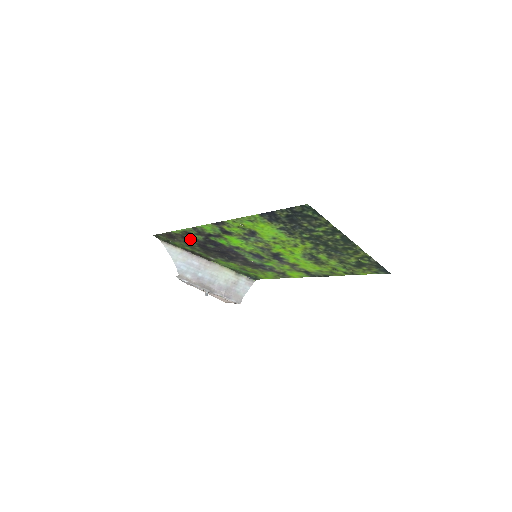
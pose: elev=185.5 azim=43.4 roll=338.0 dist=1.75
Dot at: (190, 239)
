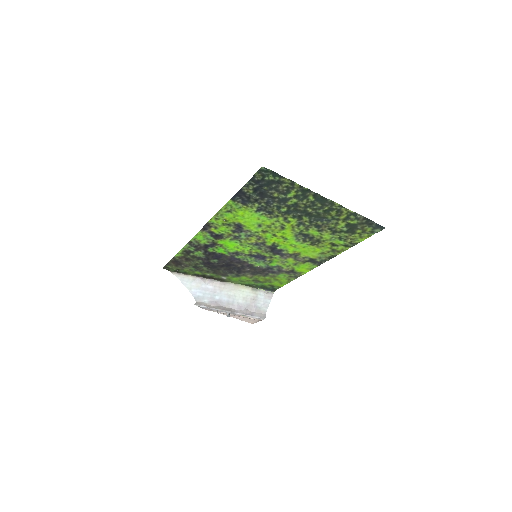
Dot at: (194, 259)
